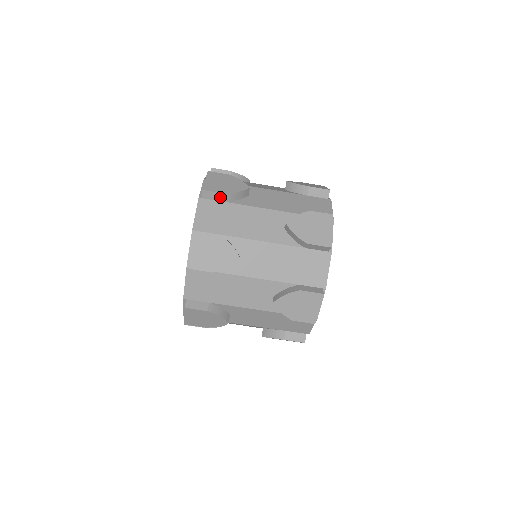
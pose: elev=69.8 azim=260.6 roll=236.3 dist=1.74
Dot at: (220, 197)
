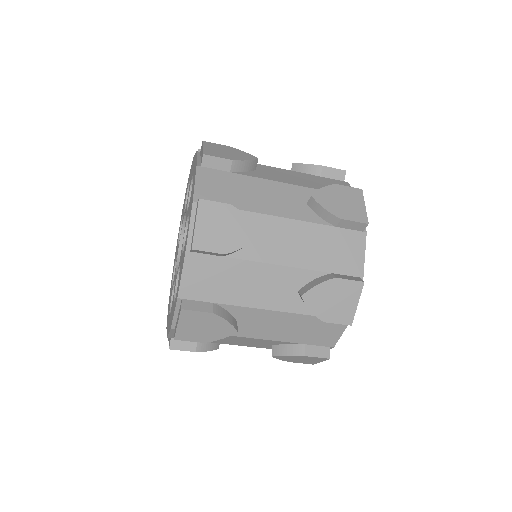
Dot at: (216, 254)
